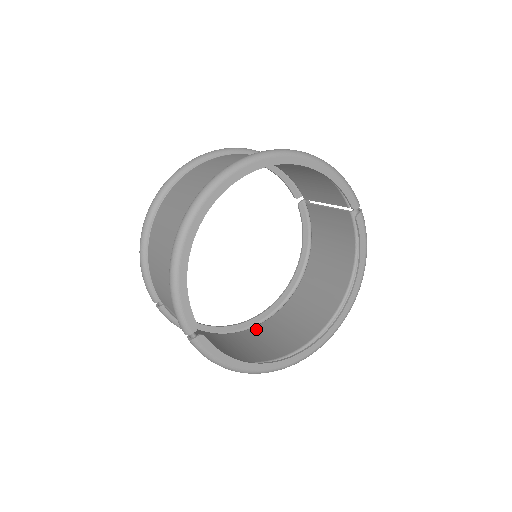
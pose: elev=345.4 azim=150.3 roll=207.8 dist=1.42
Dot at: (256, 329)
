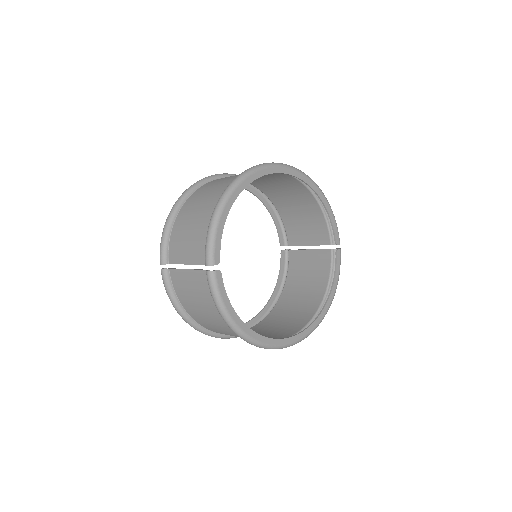
Dot at: occluded
